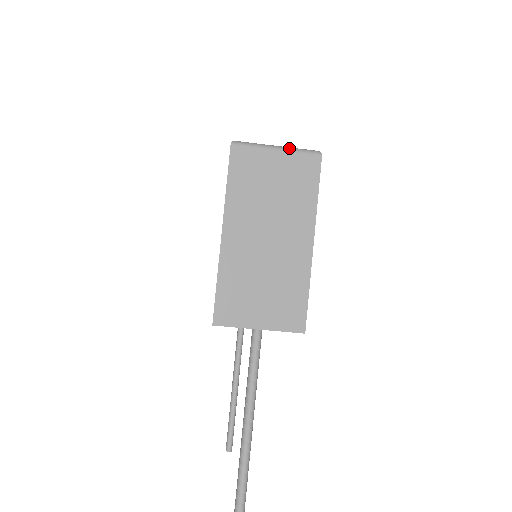
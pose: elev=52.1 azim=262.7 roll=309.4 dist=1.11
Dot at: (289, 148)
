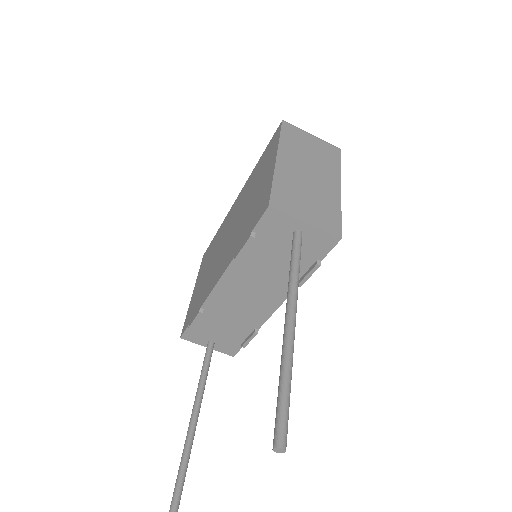
Dot at: (319, 138)
